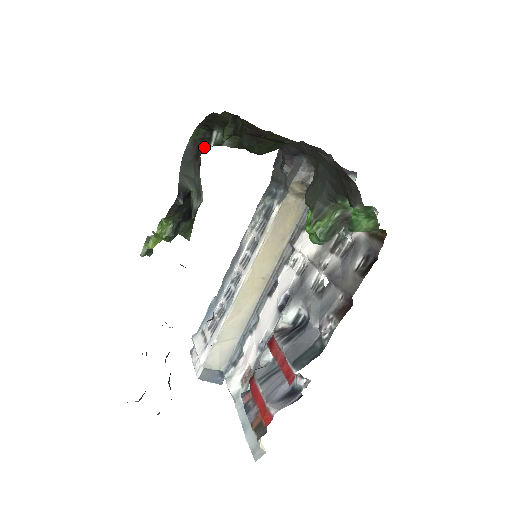
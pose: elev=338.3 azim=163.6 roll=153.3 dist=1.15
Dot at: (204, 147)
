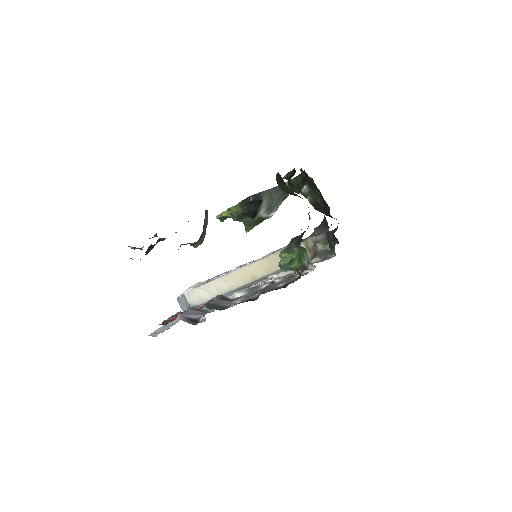
Dot at: occluded
